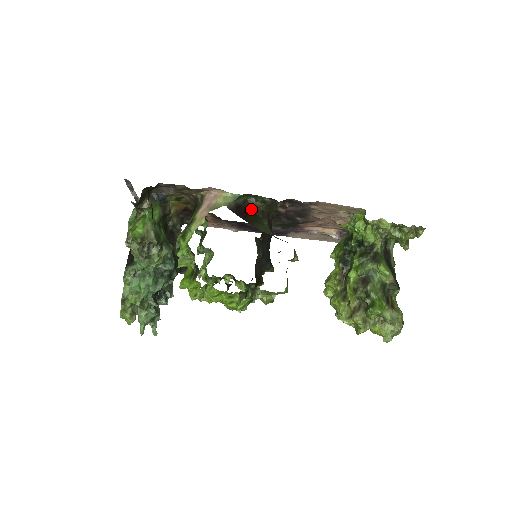
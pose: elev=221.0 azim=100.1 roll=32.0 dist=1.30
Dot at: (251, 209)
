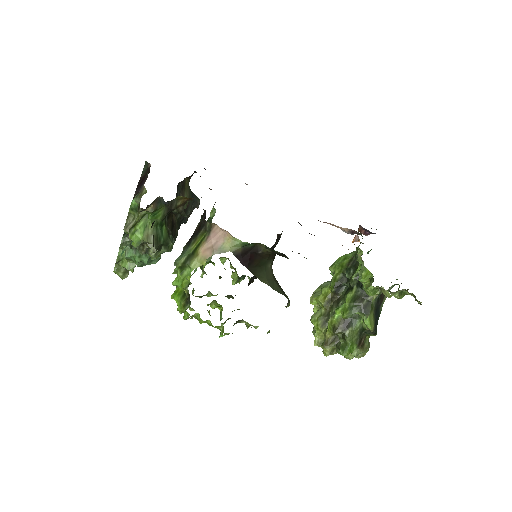
Dot at: (258, 254)
